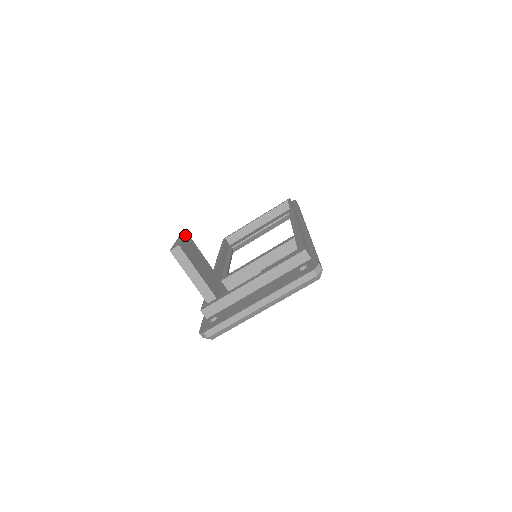
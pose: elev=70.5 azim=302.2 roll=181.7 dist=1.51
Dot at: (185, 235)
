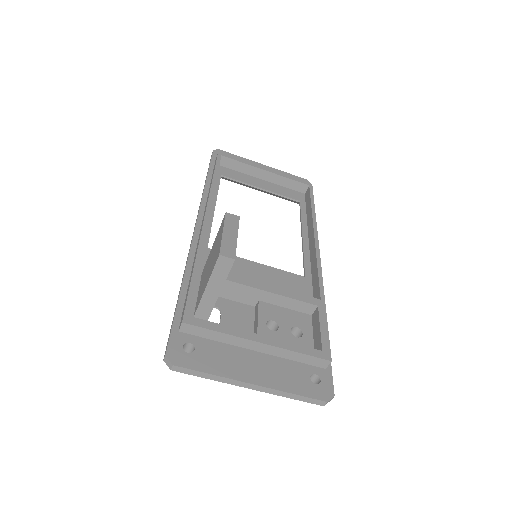
Dot at: occluded
